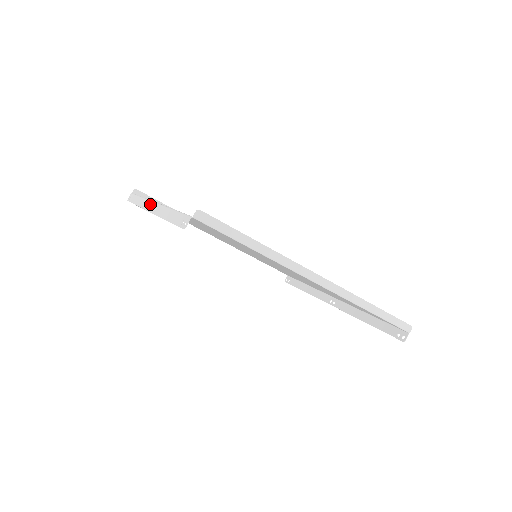
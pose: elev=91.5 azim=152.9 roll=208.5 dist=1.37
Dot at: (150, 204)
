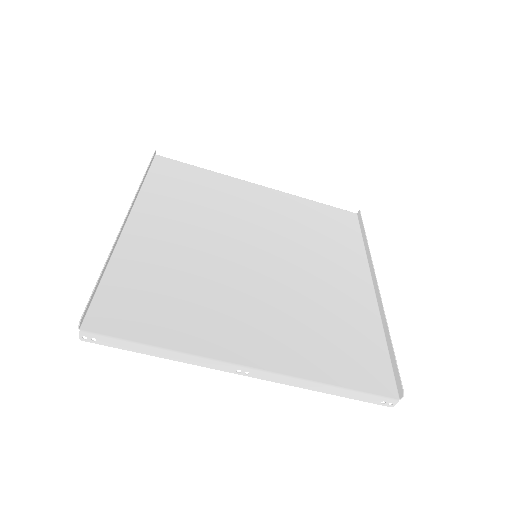
Dot at: (241, 370)
